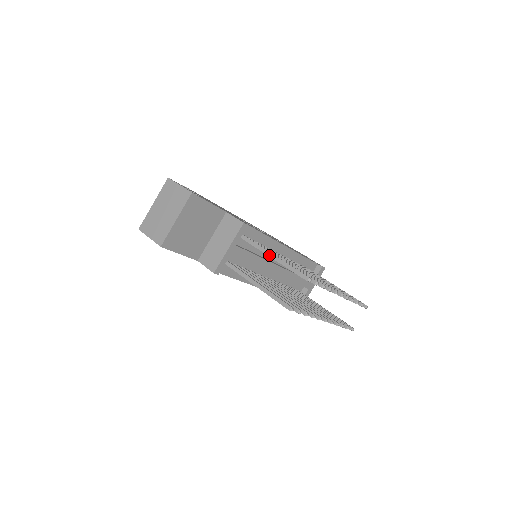
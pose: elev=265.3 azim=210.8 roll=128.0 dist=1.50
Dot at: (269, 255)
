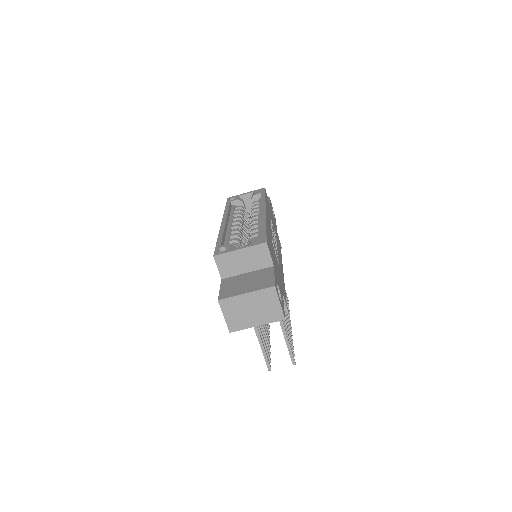
Dot at: (283, 332)
